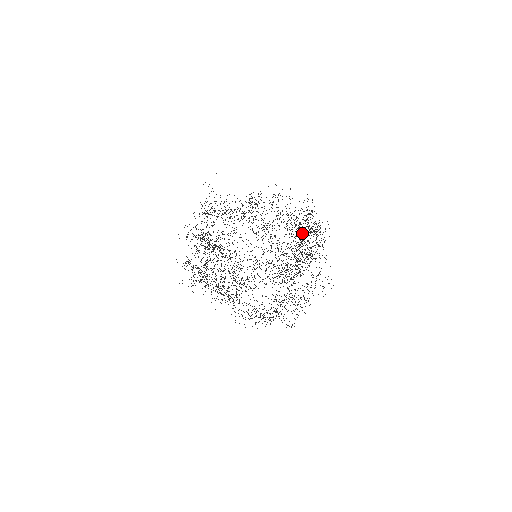
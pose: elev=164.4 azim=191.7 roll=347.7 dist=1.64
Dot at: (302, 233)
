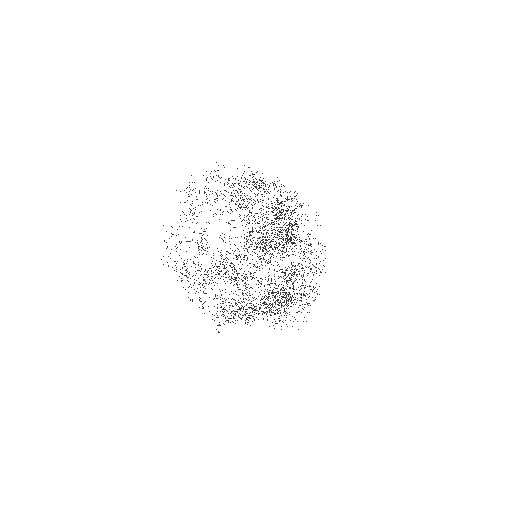
Dot at: occluded
